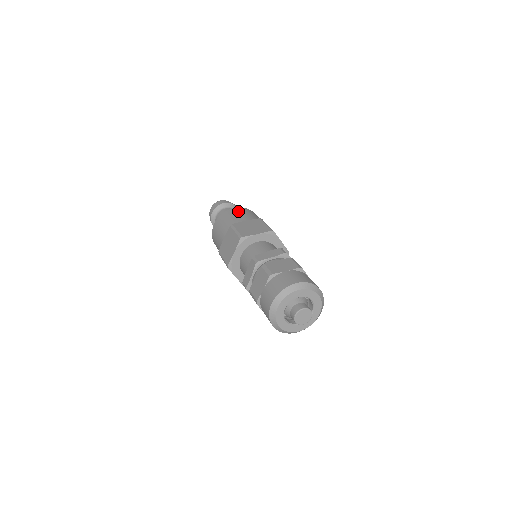
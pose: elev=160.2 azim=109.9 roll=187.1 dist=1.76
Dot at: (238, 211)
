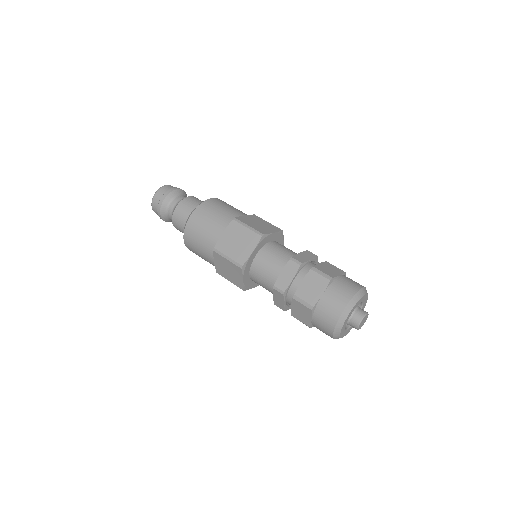
Dot at: (201, 219)
